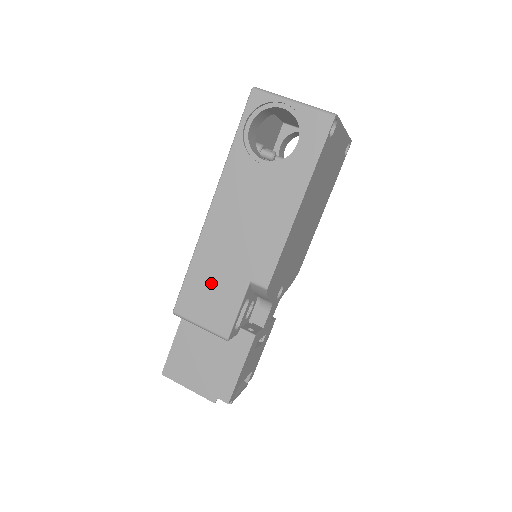
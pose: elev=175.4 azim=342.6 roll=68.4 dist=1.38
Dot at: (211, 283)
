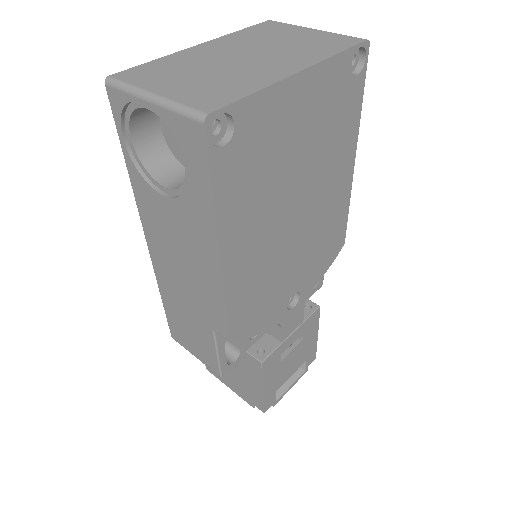
Dot at: (184, 321)
